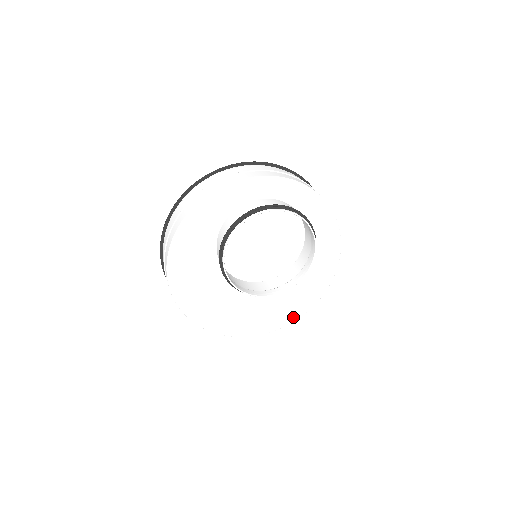
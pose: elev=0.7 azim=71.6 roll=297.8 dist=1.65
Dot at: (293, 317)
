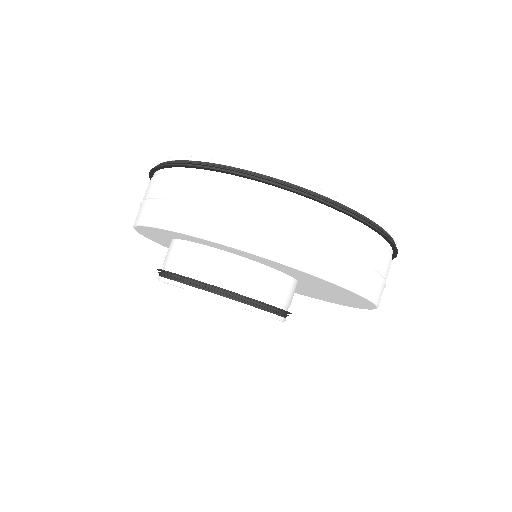
Dot at: (352, 306)
